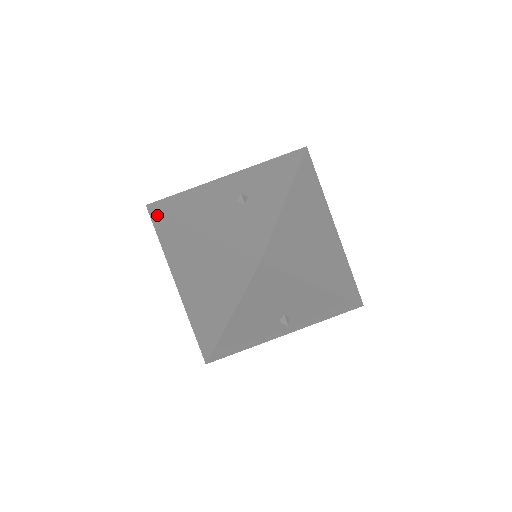
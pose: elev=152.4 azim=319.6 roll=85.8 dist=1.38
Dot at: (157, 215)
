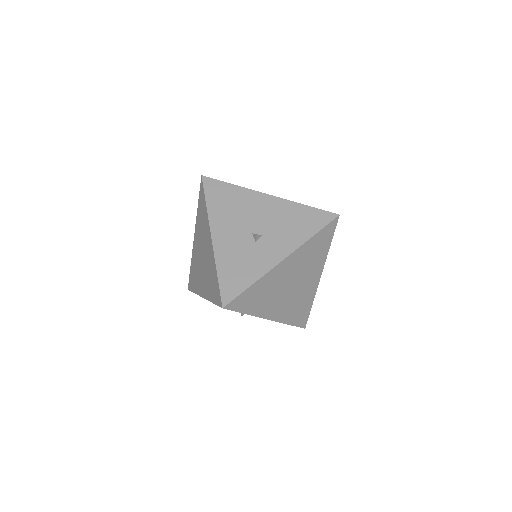
Dot at: (203, 192)
